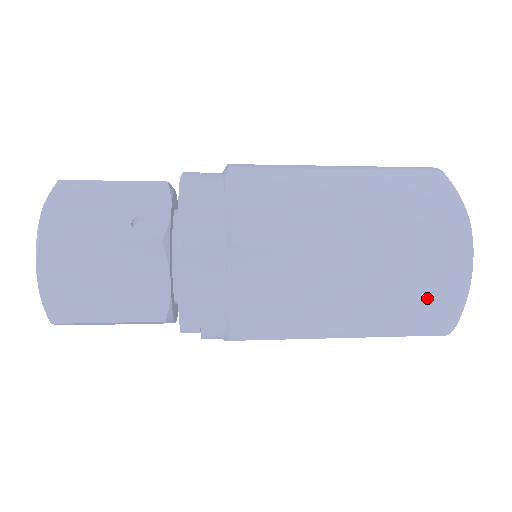
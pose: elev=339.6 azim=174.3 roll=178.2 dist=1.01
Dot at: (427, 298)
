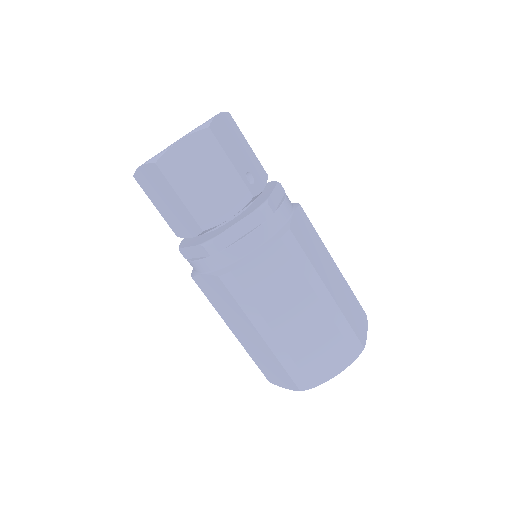
Dot at: (317, 360)
